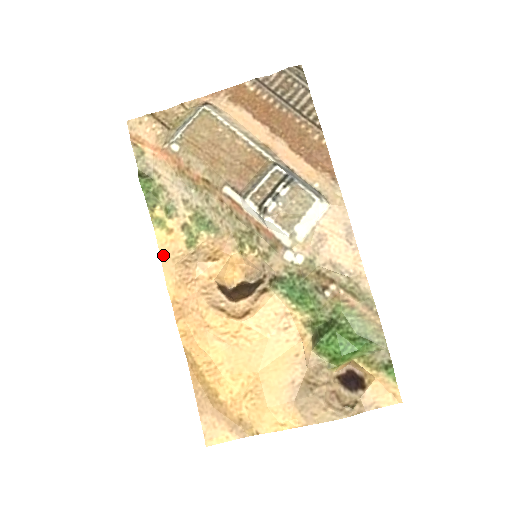
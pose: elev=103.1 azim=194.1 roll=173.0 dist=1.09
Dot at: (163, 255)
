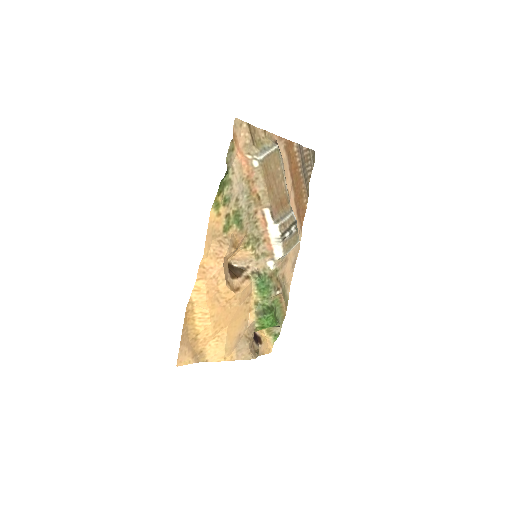
Dot at: (209, 230)
